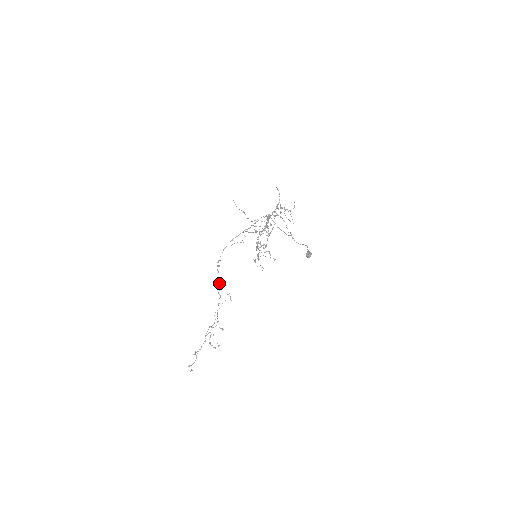
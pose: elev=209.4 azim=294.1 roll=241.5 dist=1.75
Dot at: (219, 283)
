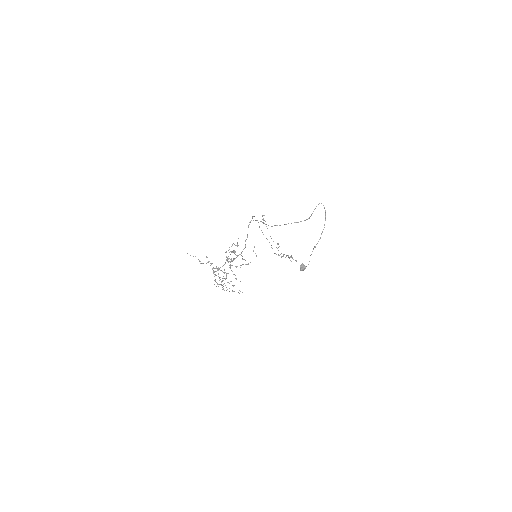
Dot at: occluded
